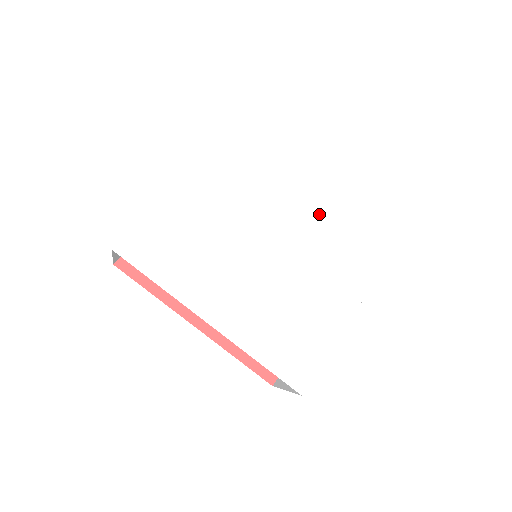
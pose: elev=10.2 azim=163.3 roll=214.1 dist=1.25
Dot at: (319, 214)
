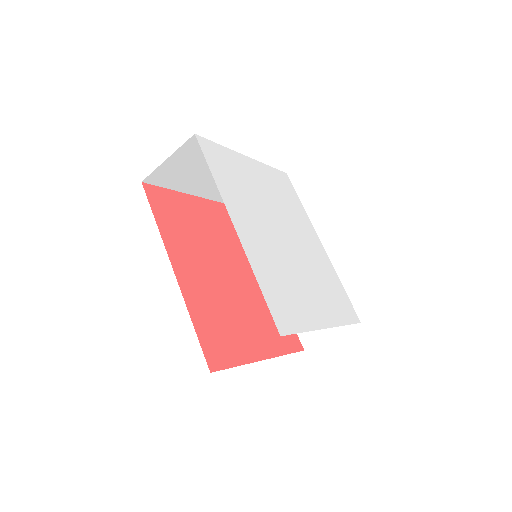
Dot at: (318, 257)
